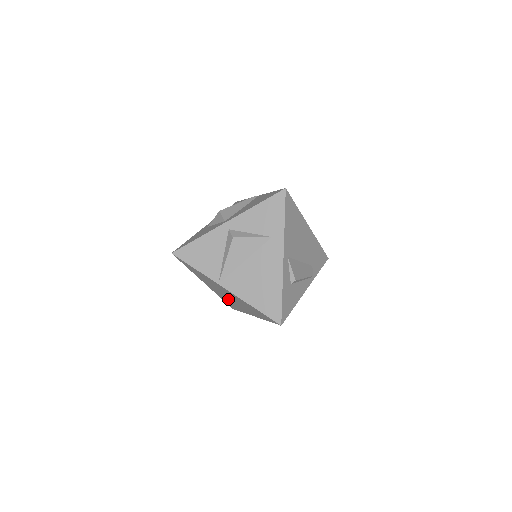
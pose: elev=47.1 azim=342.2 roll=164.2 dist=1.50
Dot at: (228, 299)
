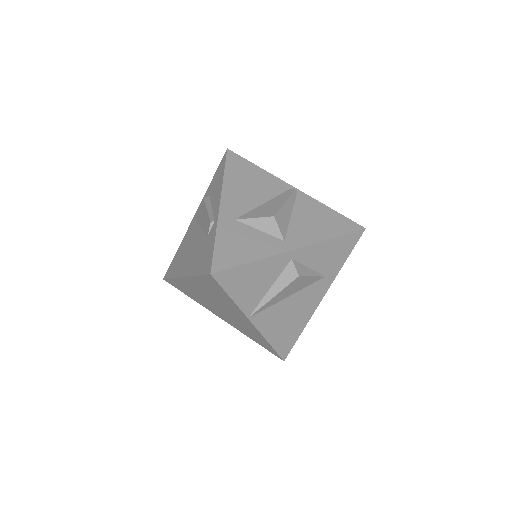
Dot at: (202, 298)
